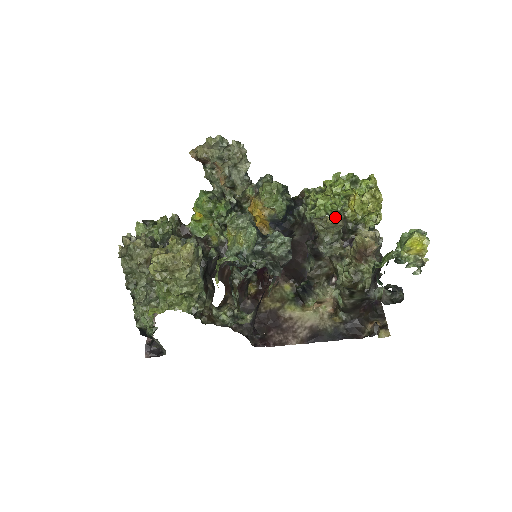
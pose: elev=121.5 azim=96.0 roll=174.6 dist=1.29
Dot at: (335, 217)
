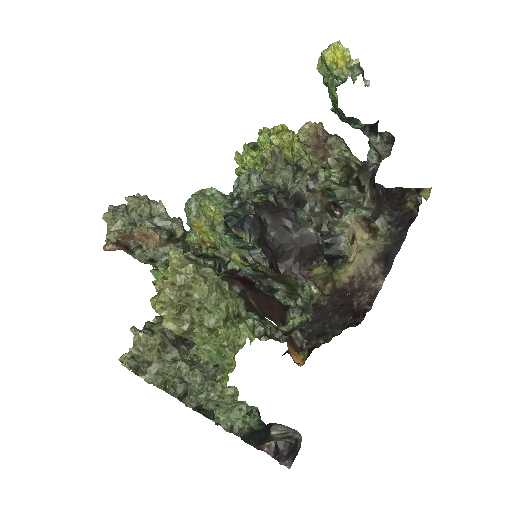
Dot at: occluded
